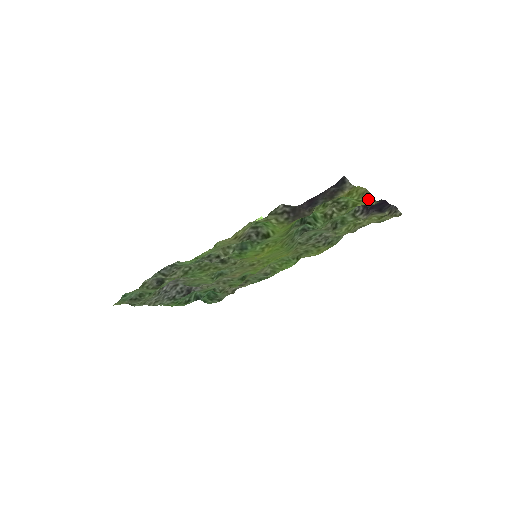
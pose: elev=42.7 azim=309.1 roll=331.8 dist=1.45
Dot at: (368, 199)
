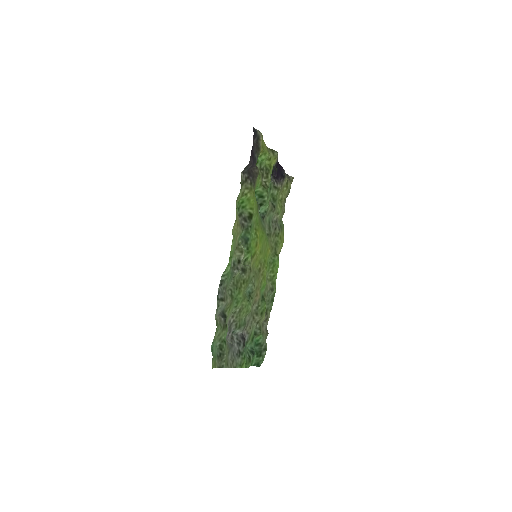
Dot at: (272, 153)
